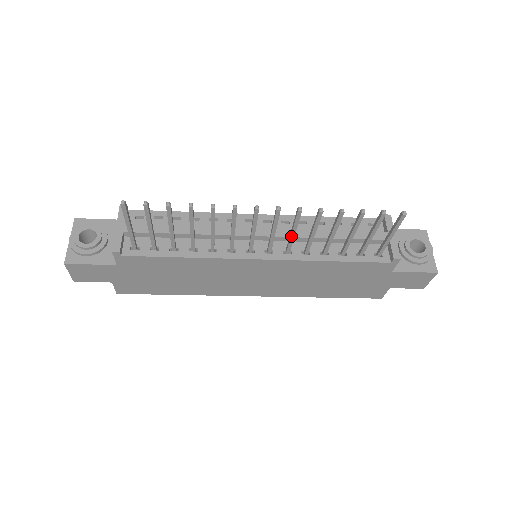
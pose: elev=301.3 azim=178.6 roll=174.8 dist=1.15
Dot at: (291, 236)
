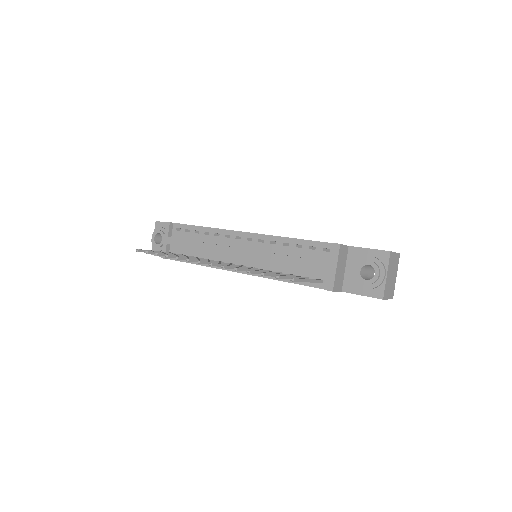
Dot at: occluded
